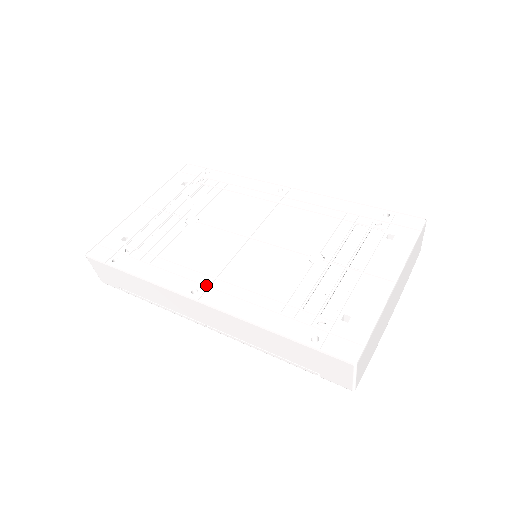
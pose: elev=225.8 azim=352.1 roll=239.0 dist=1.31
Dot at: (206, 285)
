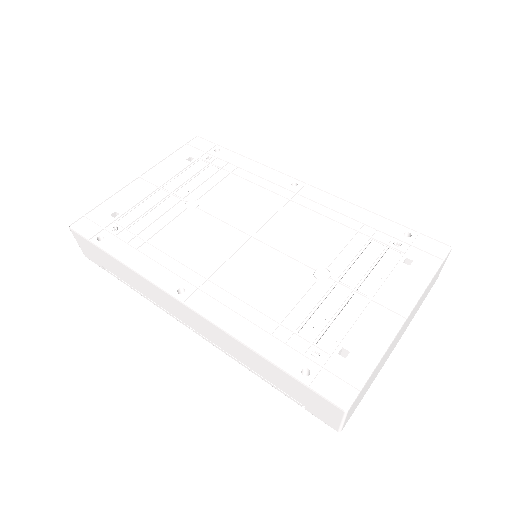
Dot at: (195, 286)
